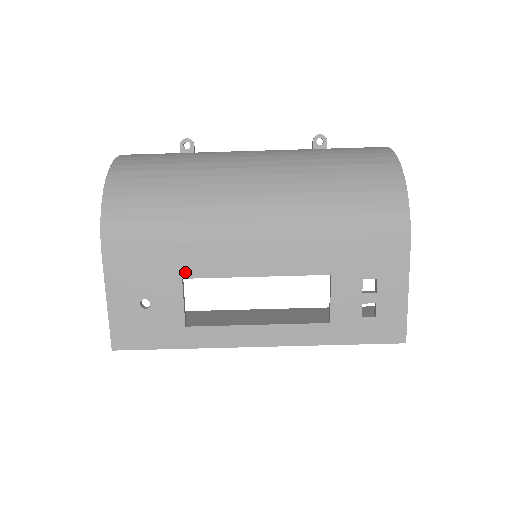
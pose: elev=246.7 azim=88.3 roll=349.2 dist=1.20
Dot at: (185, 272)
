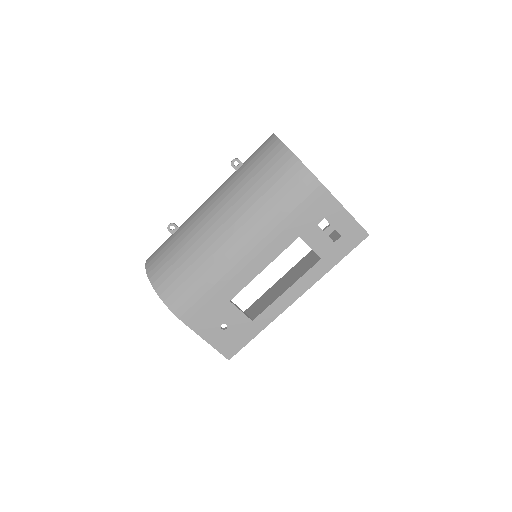
Dot at: (228, 297)
